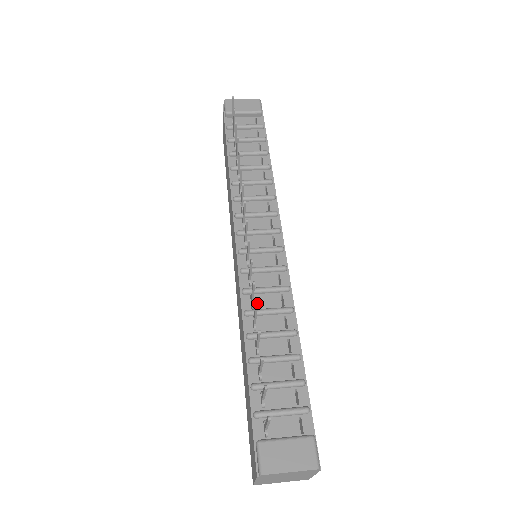
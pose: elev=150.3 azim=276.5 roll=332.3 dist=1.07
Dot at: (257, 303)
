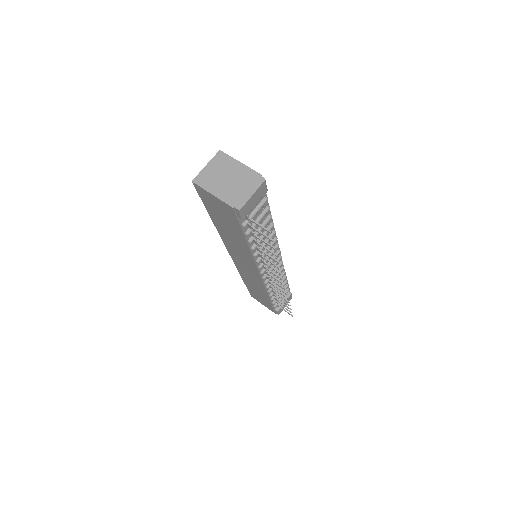
Dot at: occluded
